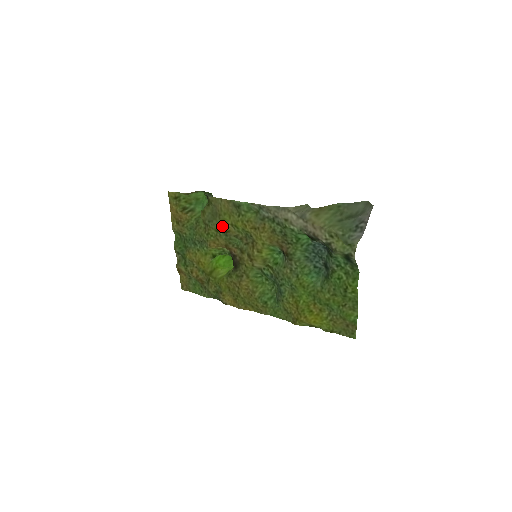
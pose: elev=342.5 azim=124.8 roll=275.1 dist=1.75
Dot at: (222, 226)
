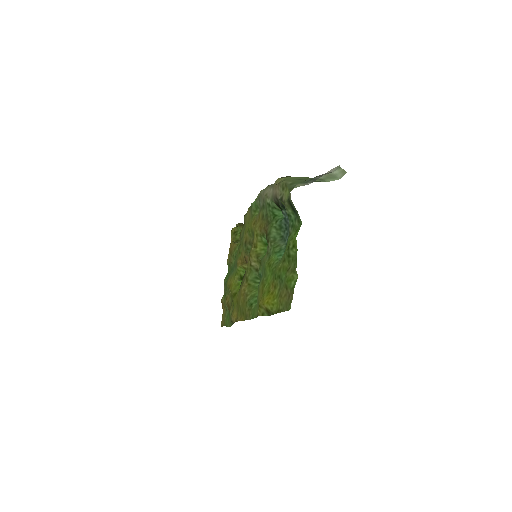
Dot at: (244, 237)
